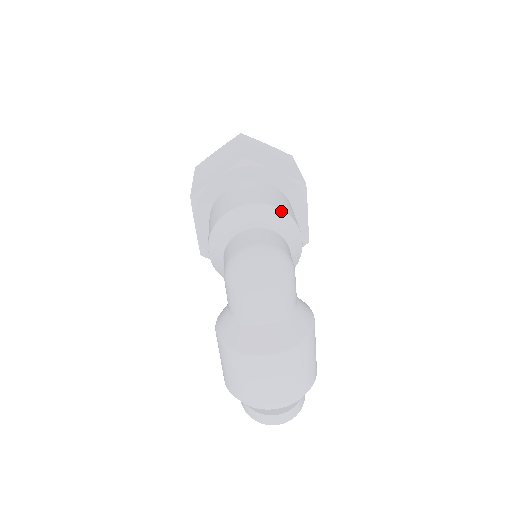
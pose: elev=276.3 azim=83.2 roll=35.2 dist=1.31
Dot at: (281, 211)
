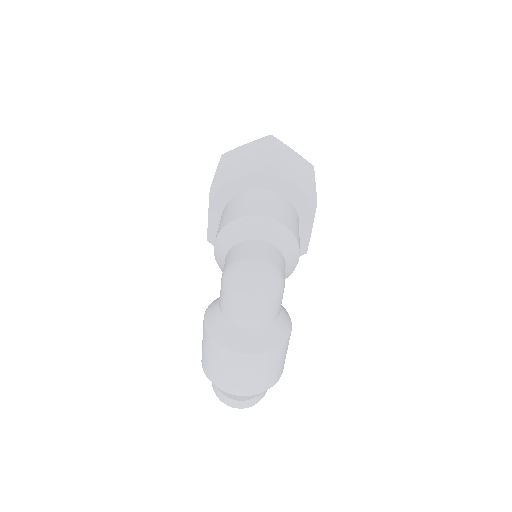
Dot at: (287, 229)
